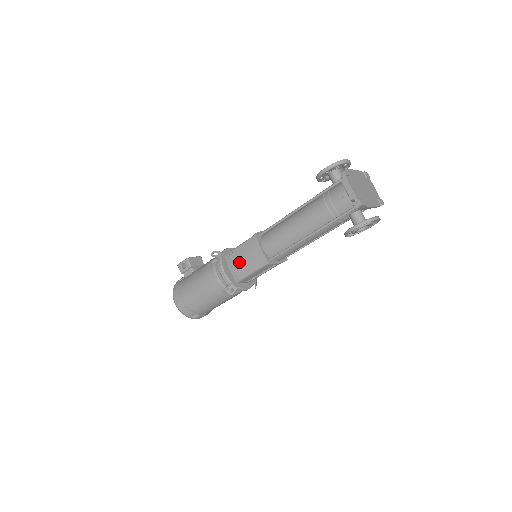
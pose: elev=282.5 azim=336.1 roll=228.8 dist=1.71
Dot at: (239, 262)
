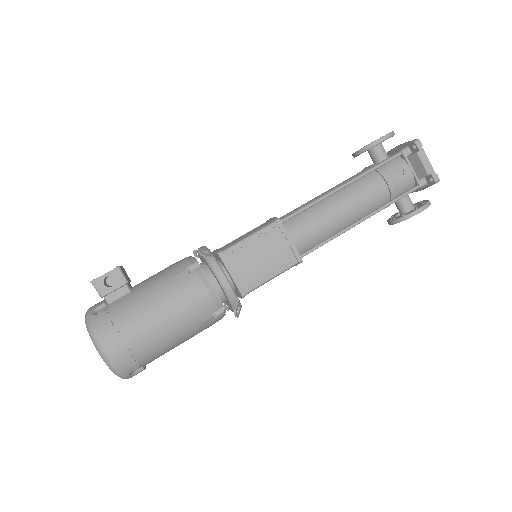
Dot at: (250, 263)
